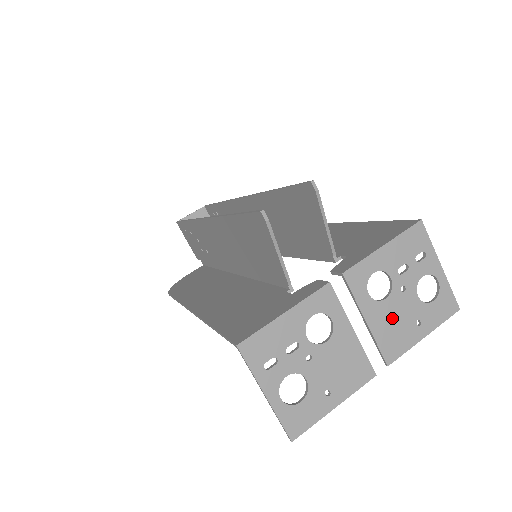
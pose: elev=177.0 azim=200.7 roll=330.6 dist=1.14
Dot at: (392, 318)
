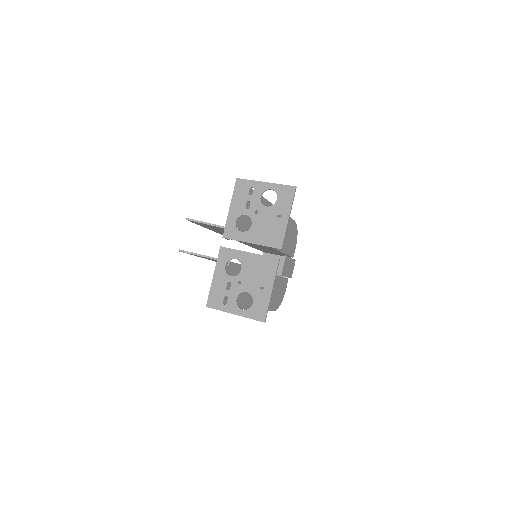
Dot at: (263, 229)
